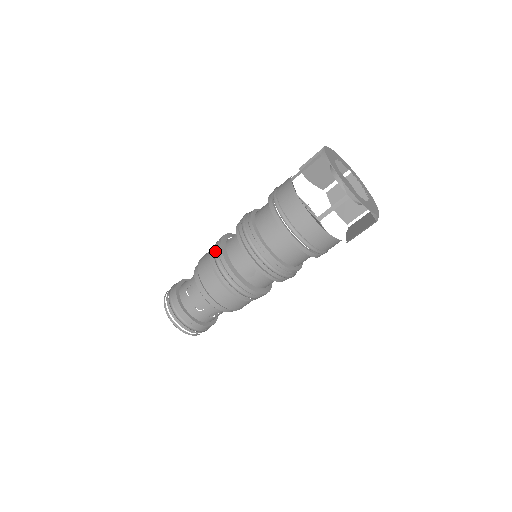
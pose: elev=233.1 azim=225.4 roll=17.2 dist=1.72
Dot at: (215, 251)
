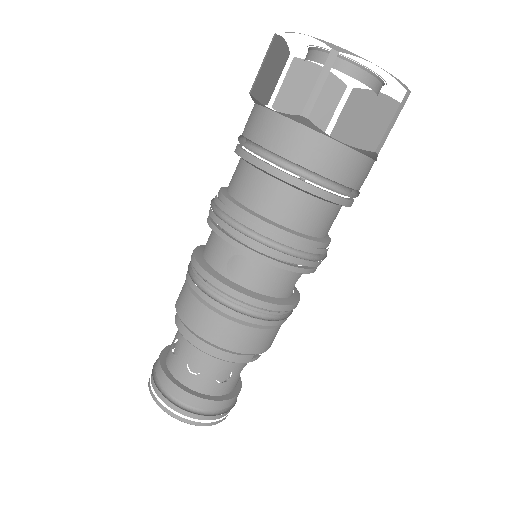
Dot at: occluded
